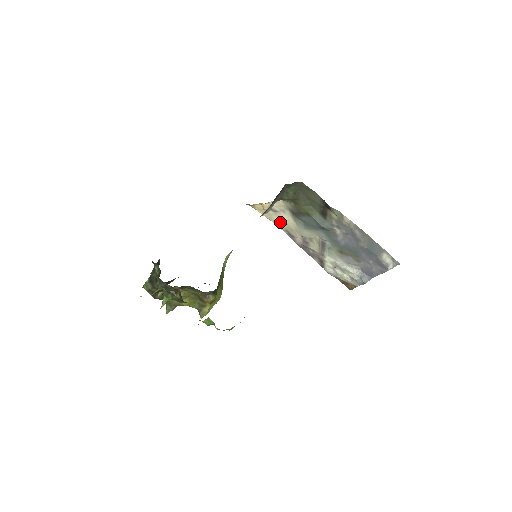
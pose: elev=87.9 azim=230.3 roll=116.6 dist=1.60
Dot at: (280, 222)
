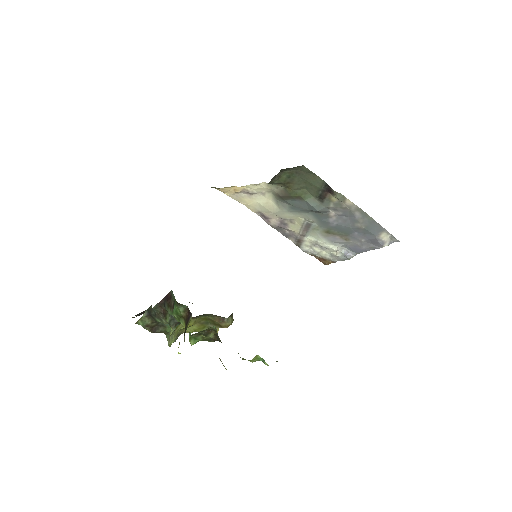
Dot at: (254, 204)
